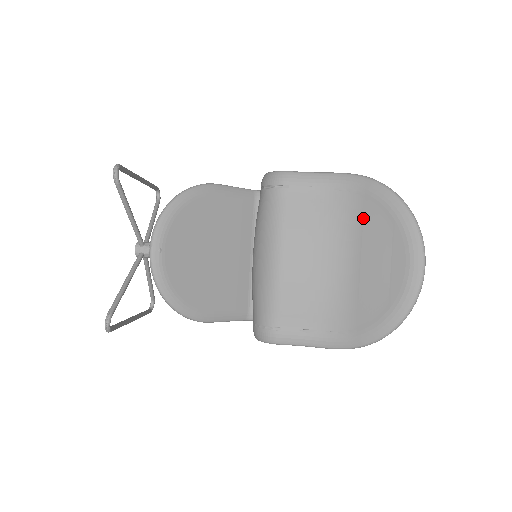
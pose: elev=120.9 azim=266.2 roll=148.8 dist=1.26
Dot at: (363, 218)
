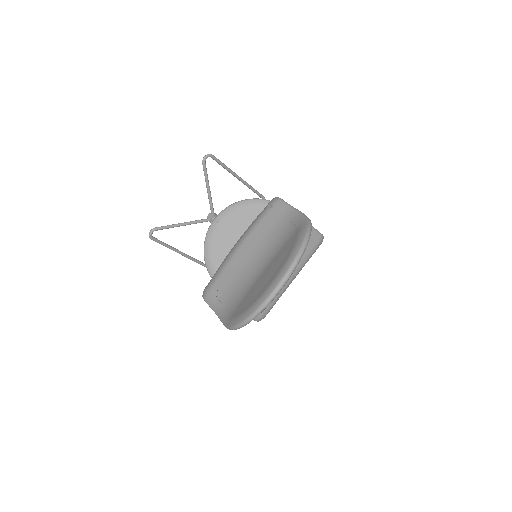
Dot at: (286, 245)
